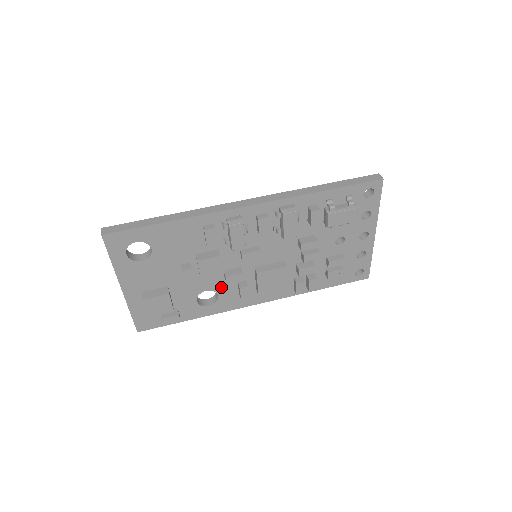
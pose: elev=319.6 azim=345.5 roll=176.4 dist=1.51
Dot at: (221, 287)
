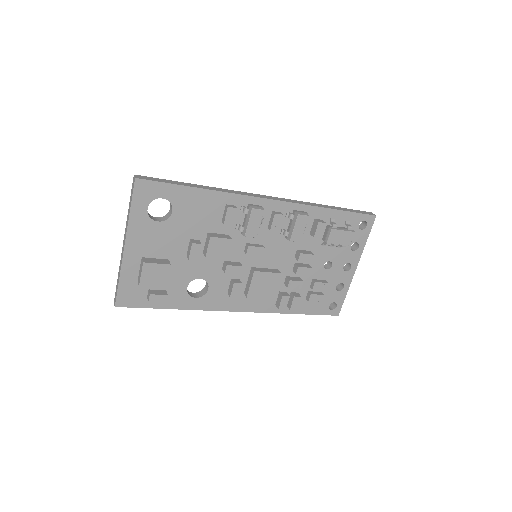
Dot at: (215, 279)
